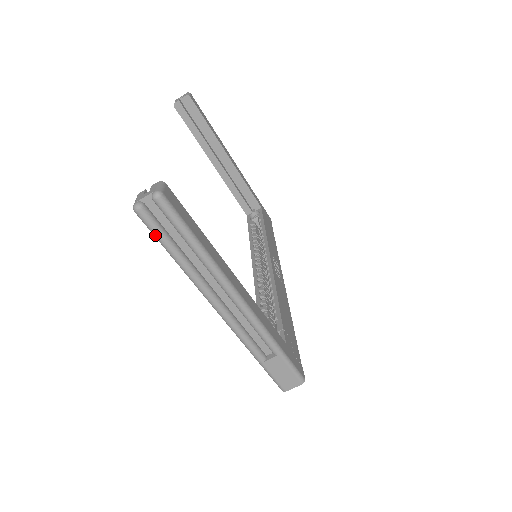
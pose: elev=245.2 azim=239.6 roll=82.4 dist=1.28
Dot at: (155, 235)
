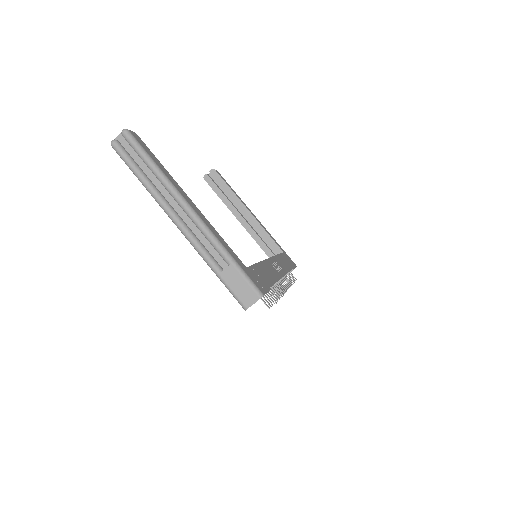
Dot at: (125, 161)
